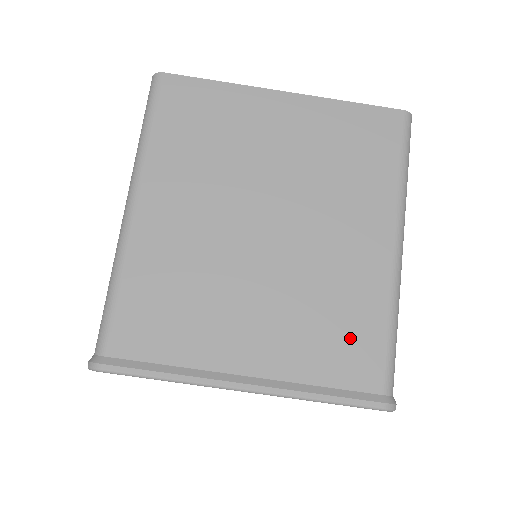
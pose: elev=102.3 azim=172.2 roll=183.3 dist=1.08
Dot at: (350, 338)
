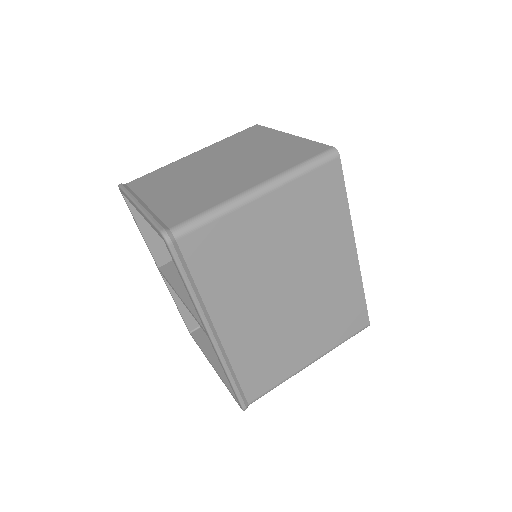
Dot at: (190, 207)
